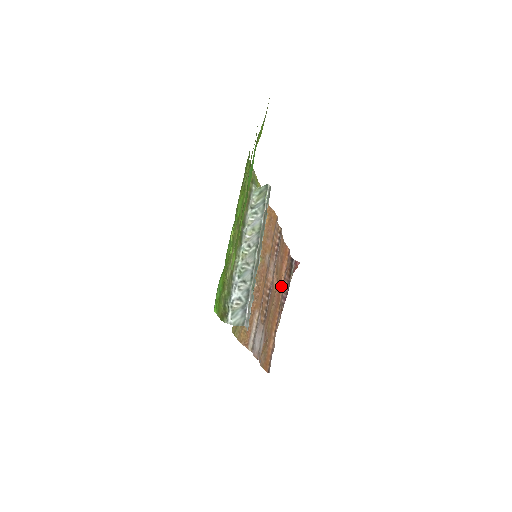
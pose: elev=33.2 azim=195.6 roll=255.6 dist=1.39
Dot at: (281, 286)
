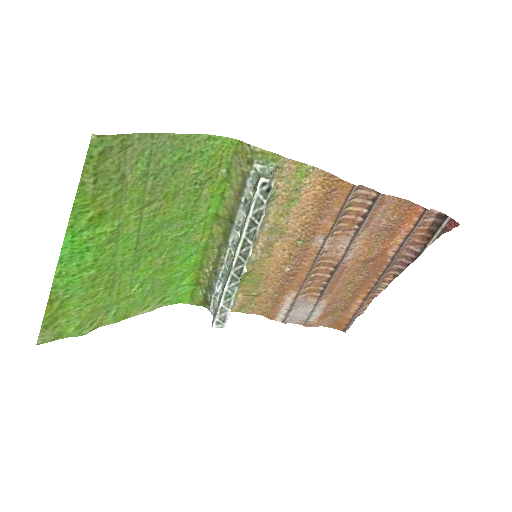
Dot at: (390, 254)
